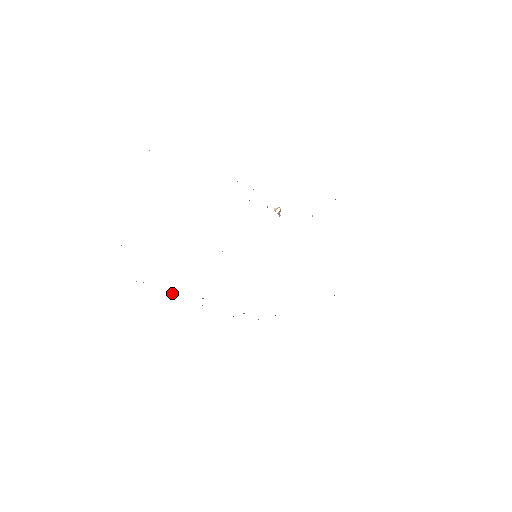
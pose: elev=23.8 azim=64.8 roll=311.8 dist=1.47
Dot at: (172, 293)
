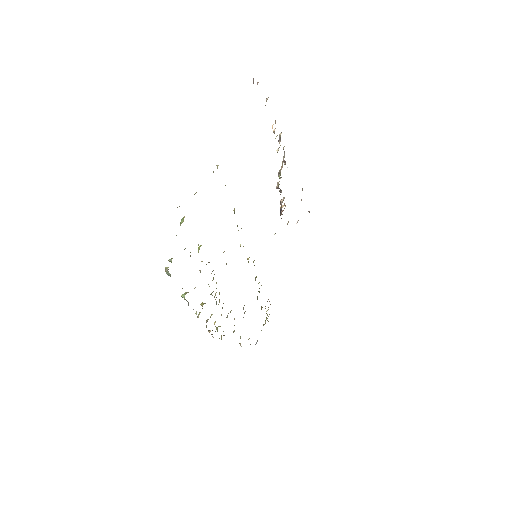
Dot at: (186, 292)
